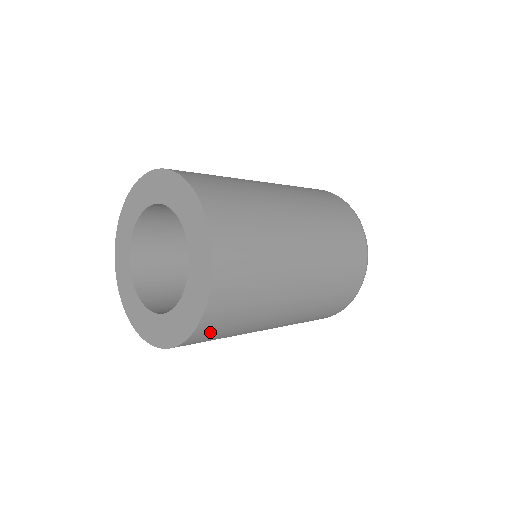
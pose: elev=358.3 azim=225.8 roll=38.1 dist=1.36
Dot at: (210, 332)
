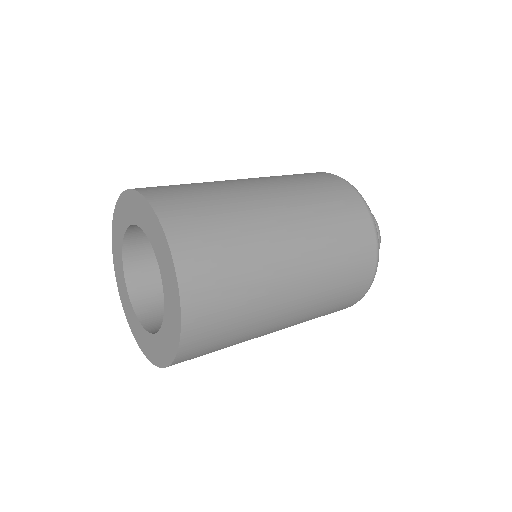
Dot at: (200, 345)
